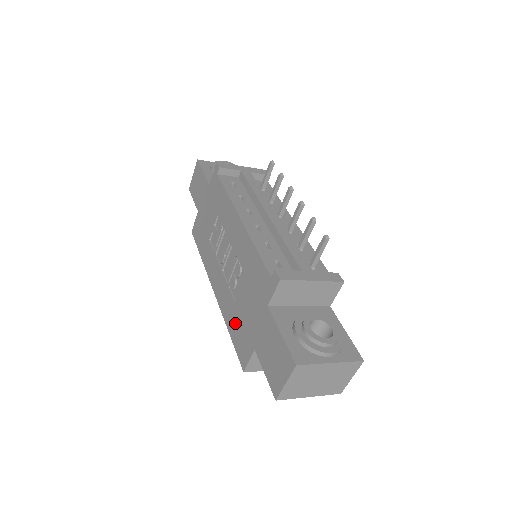
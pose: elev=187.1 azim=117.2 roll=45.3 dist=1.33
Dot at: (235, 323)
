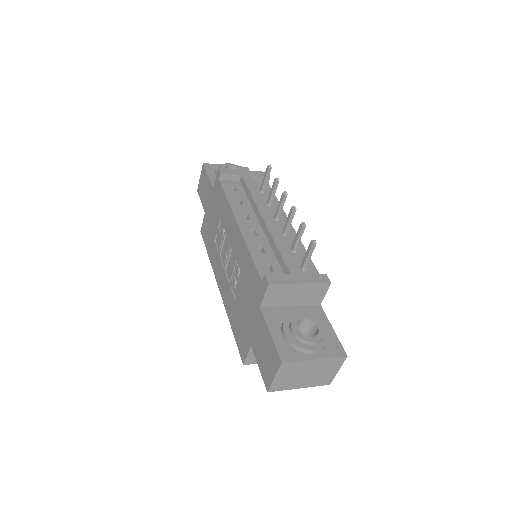
Dot at: (236, 320)
